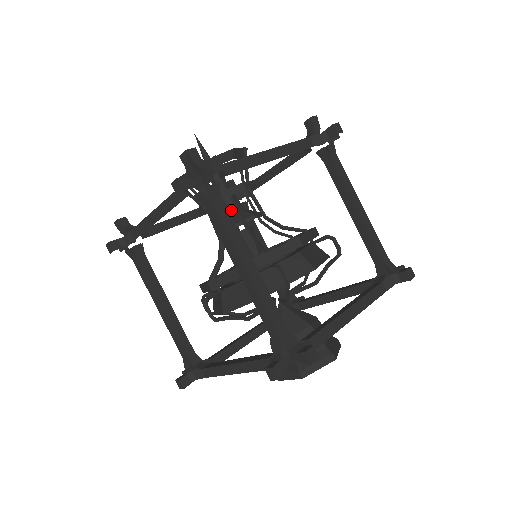
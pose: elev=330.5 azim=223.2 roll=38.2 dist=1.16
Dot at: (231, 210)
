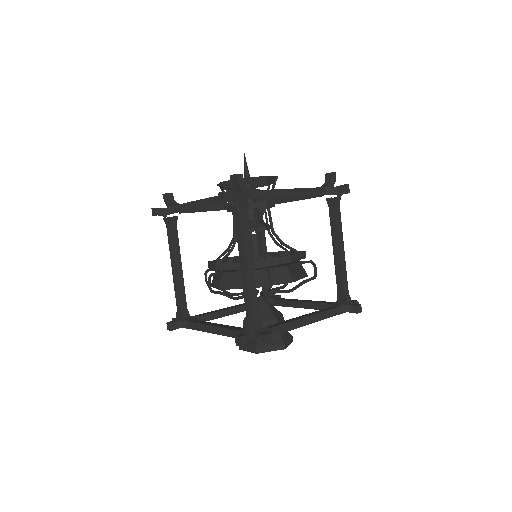
Dot at: (250, 217)
